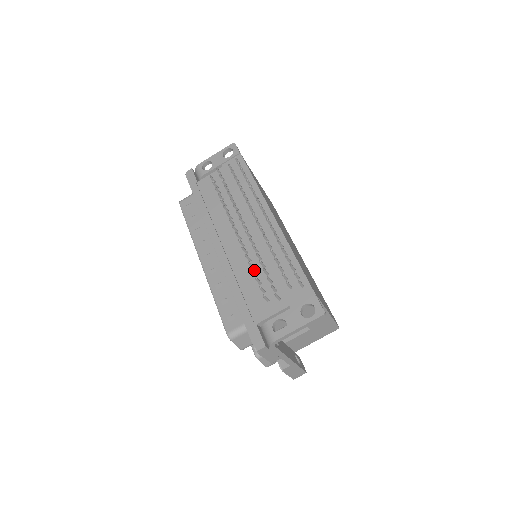
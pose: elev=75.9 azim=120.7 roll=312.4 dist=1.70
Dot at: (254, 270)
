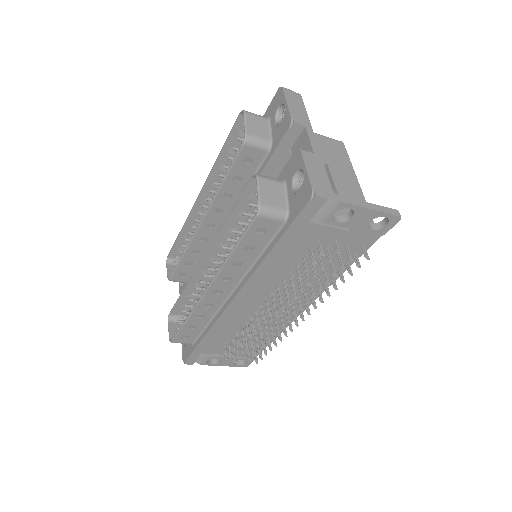
Dot at: (240, 330)
